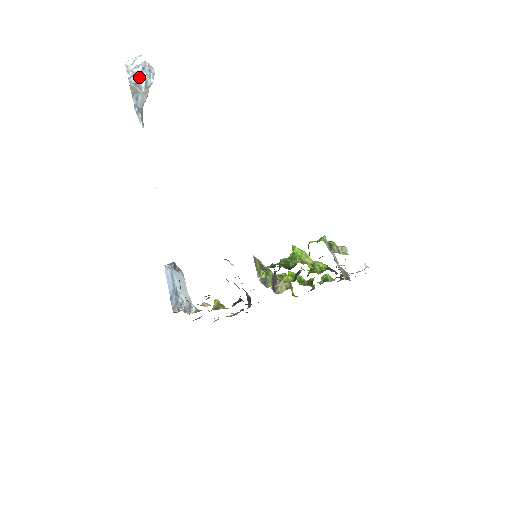
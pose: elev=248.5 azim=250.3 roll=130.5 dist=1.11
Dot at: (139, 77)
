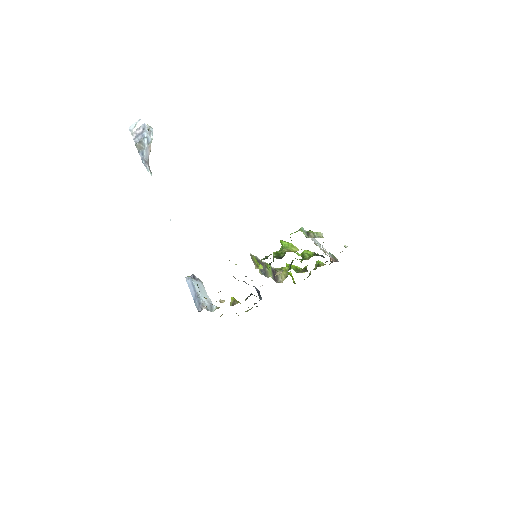
Dot at: (141, 137)
